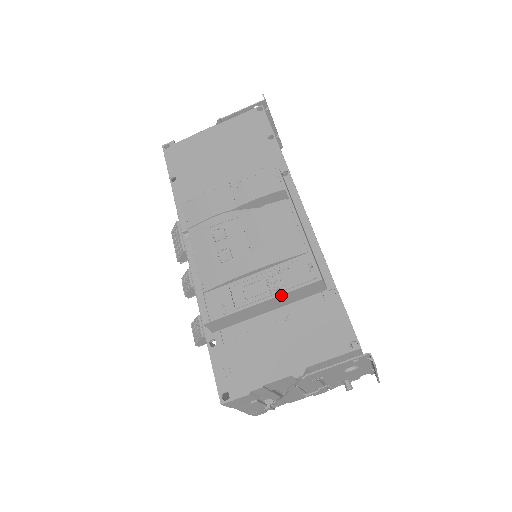
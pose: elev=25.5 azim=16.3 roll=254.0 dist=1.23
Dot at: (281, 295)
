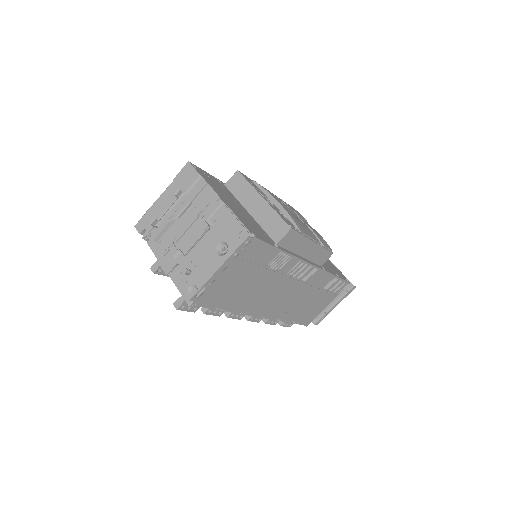
Dot at: (271, 208)
